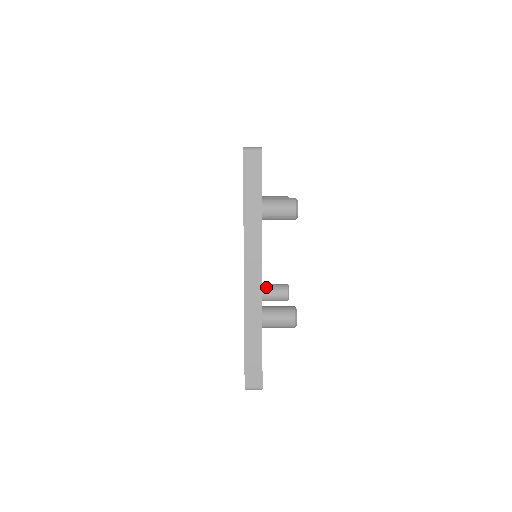
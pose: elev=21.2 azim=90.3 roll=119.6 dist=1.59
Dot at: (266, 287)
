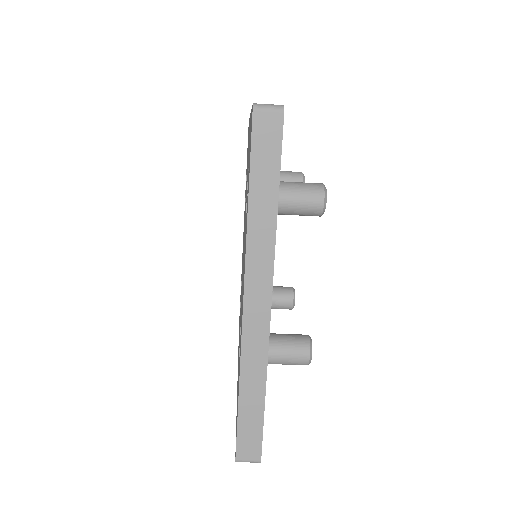
Dot at: occluded
